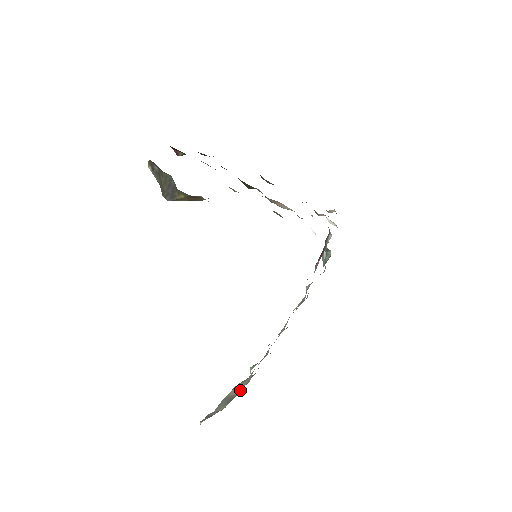
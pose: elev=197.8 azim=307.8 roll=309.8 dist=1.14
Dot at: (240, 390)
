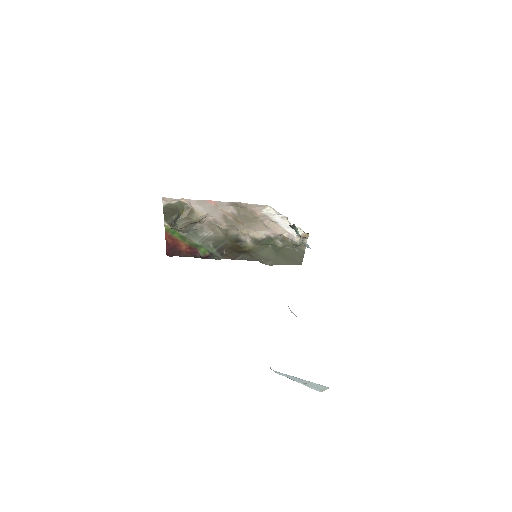
Dot at: occluded
